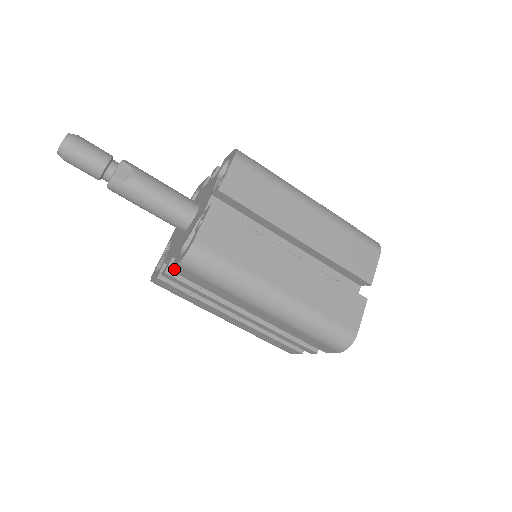
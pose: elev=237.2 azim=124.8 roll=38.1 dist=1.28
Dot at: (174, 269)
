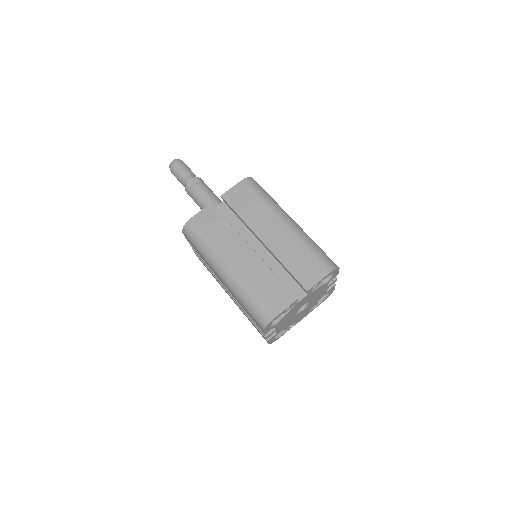
Dot at: (186, 238)
